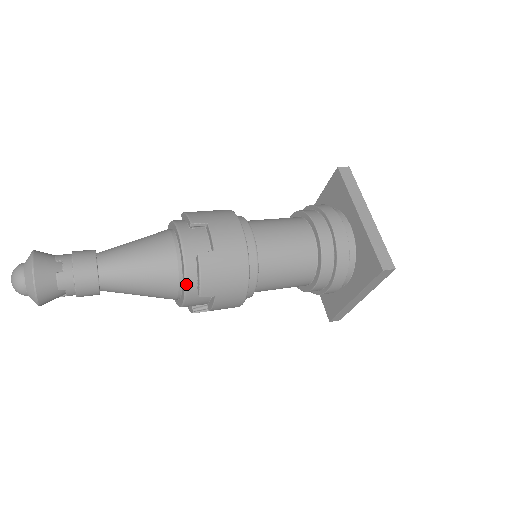
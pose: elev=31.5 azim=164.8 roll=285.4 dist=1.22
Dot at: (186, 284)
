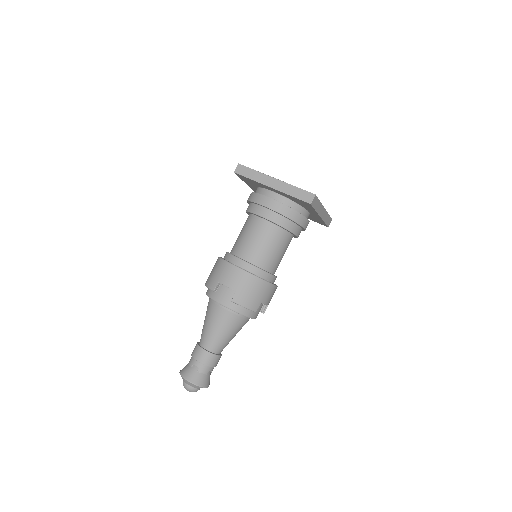
Dot at: (244, 315)
